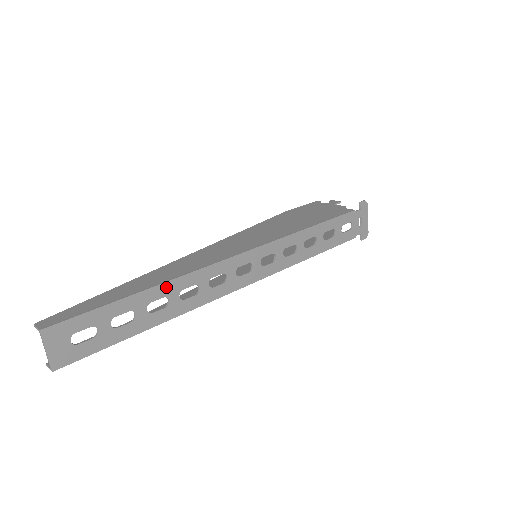
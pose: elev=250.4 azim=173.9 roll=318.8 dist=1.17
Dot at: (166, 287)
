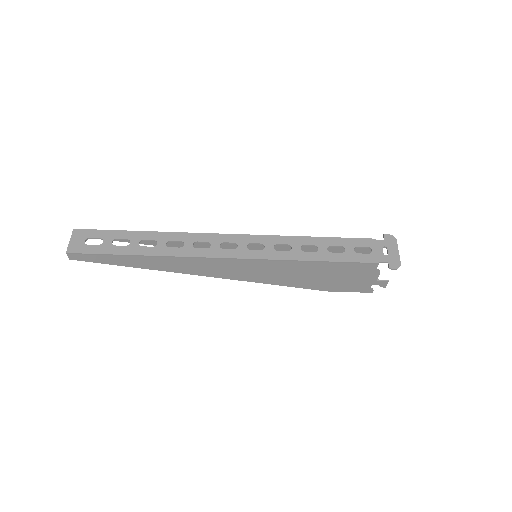
Dot at: (158, 235)
